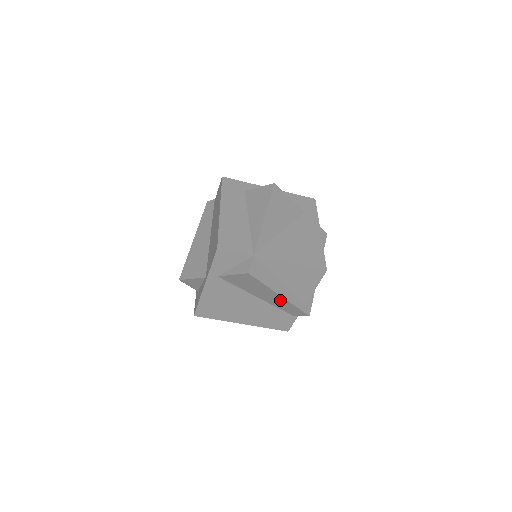
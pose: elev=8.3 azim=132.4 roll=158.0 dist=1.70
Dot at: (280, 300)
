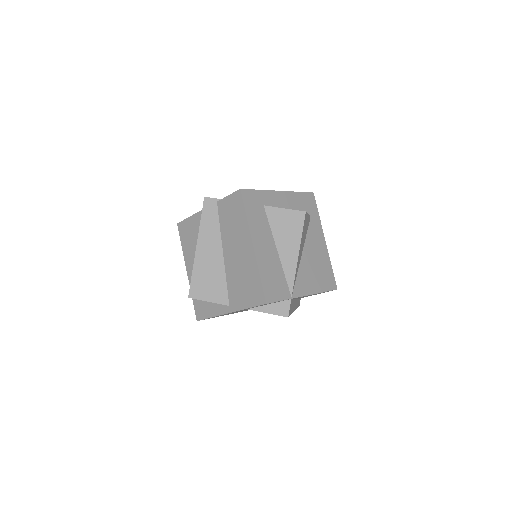
Dot at: occluded
